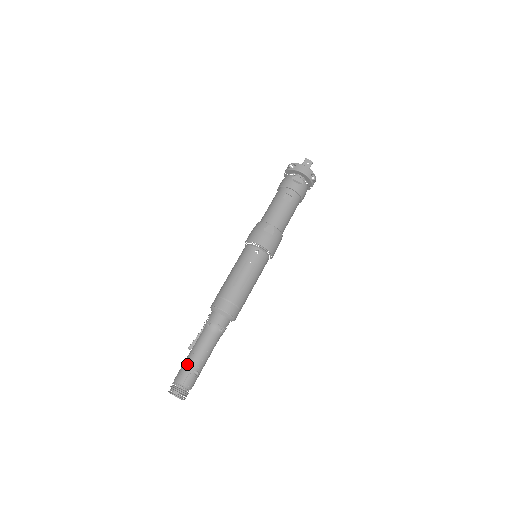
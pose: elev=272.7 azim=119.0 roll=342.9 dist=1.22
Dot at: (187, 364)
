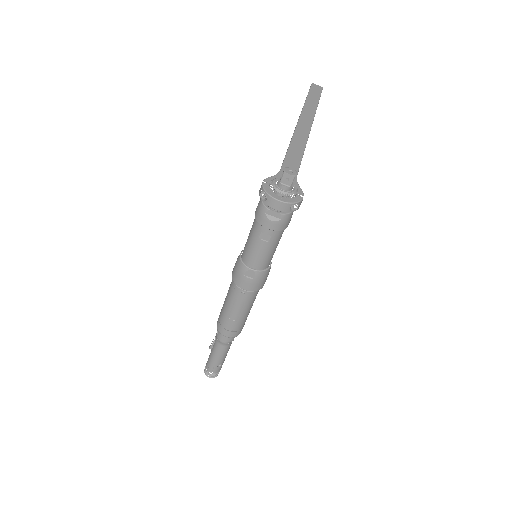
Dot at: (210, 361)
